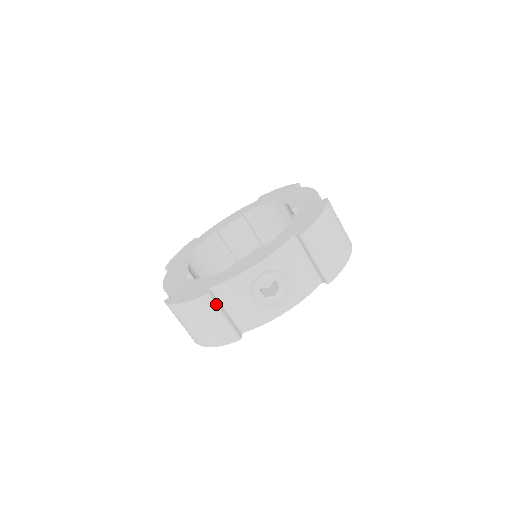
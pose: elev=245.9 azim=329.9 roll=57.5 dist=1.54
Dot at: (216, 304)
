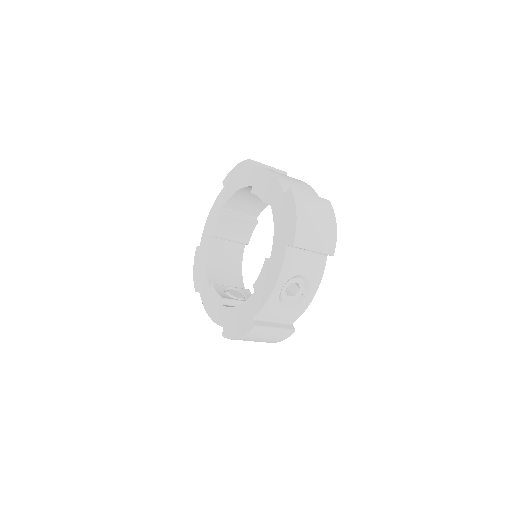
Dot at: occluded
